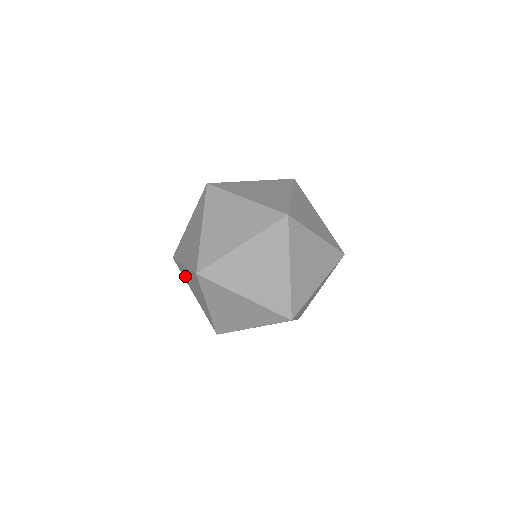
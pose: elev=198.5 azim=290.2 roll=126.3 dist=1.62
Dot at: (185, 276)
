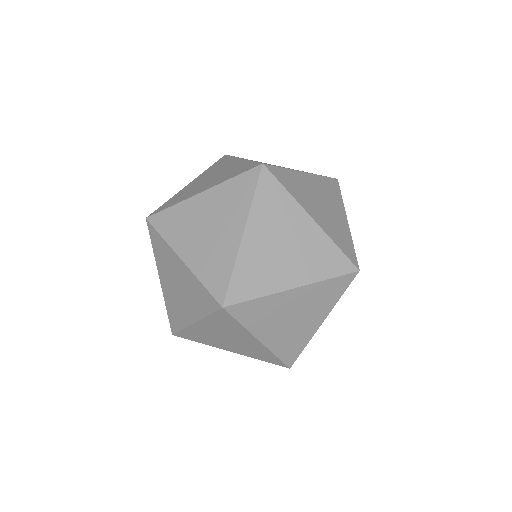
Dot at: occluded
